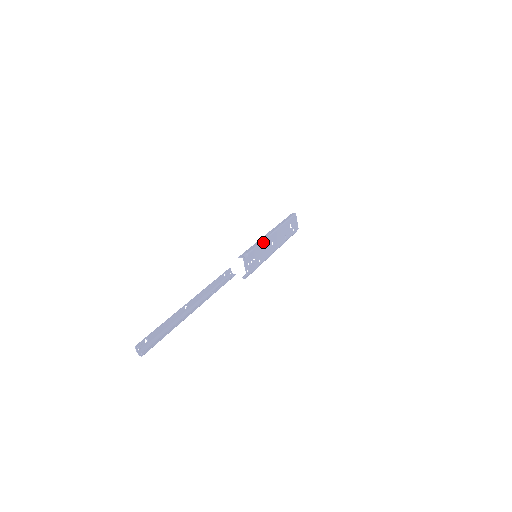
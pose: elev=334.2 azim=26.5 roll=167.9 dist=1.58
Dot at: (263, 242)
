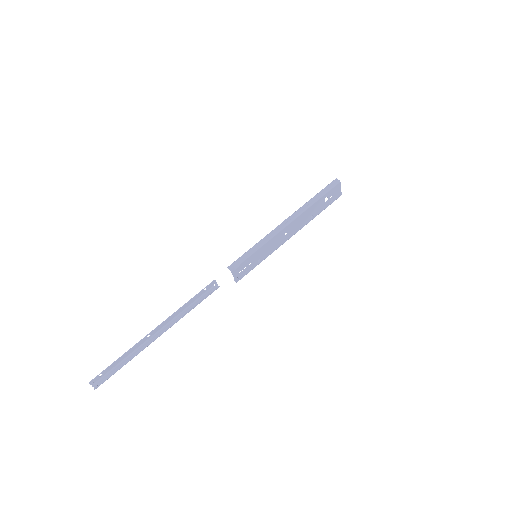
Dot at: (268, 241)
